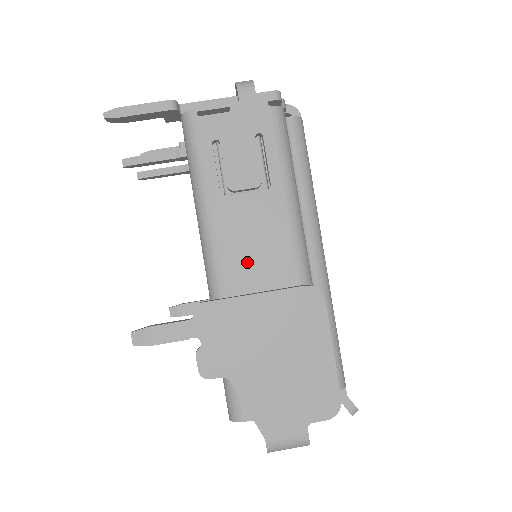
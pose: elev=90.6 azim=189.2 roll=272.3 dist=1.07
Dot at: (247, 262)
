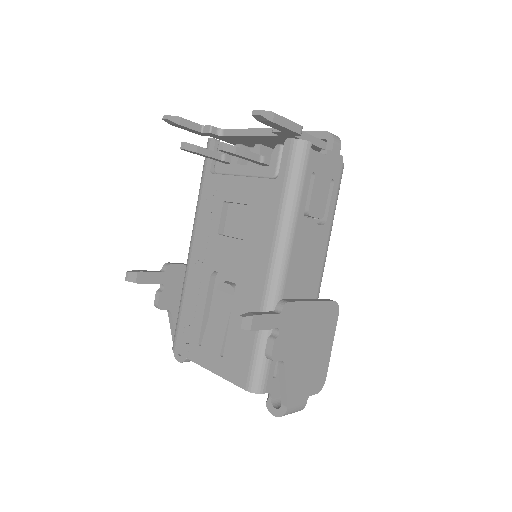
Dot at: (300, 273)
